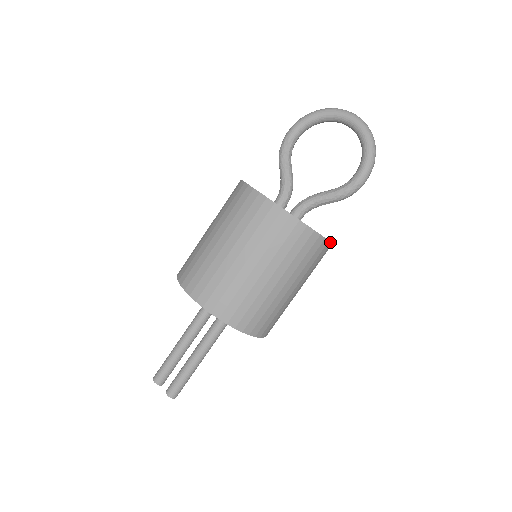
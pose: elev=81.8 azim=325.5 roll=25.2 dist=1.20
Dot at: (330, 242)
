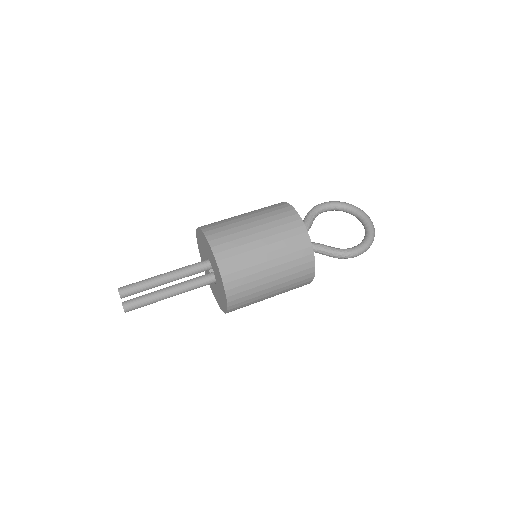
Dot at: (314, 274)
